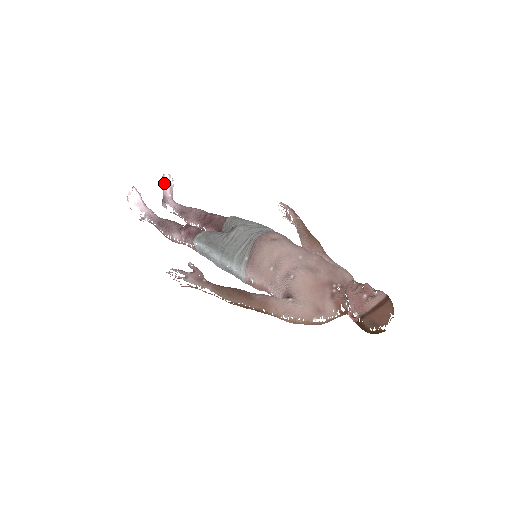
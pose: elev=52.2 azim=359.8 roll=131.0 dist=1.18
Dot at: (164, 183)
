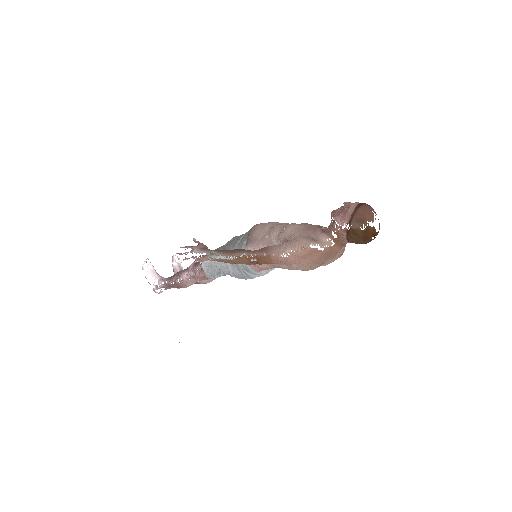
Dot at: (174, 262)
